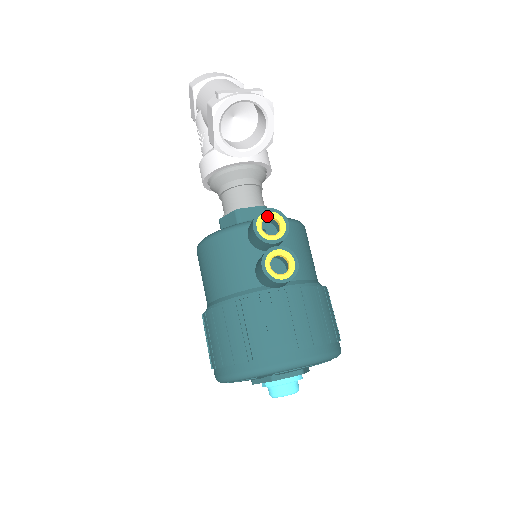
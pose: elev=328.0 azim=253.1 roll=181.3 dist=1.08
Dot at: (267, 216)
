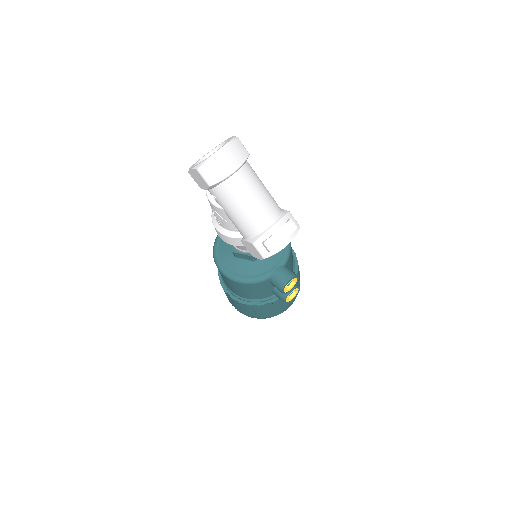
Dot at: occluded
